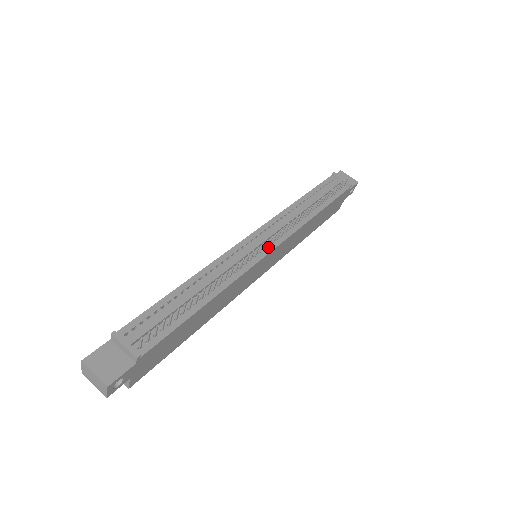
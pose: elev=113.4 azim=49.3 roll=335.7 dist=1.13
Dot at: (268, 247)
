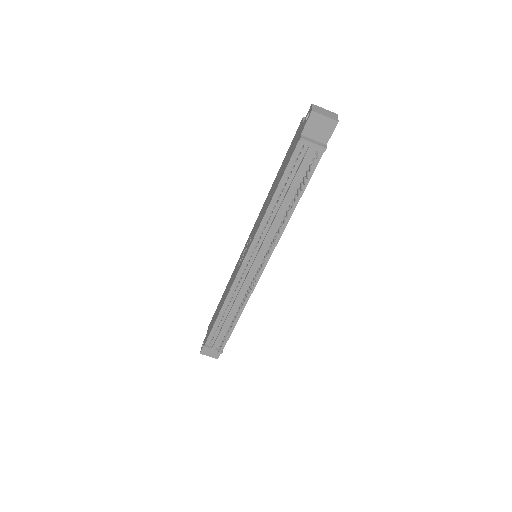
Dot at: occluded
